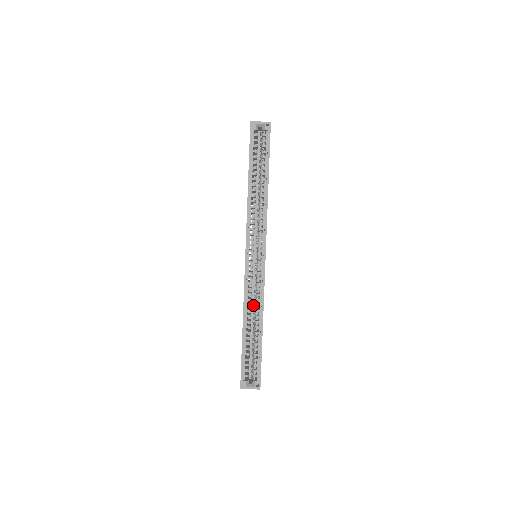
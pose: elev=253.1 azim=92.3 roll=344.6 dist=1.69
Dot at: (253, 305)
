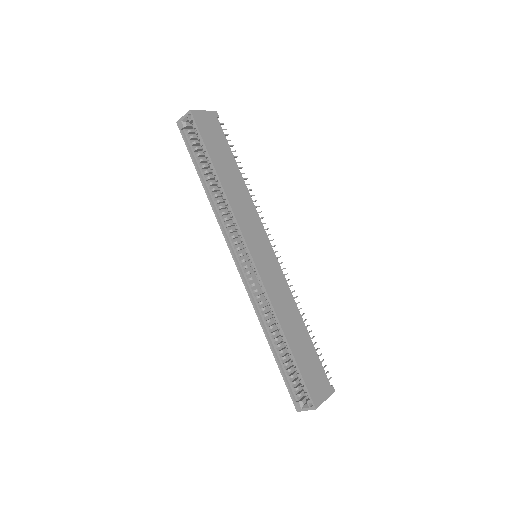
Dot at: occluded
